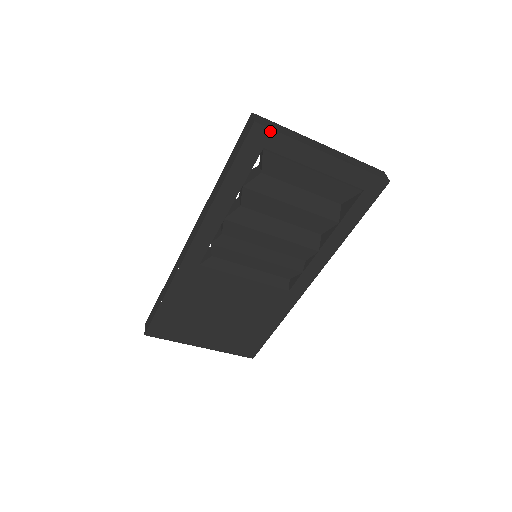
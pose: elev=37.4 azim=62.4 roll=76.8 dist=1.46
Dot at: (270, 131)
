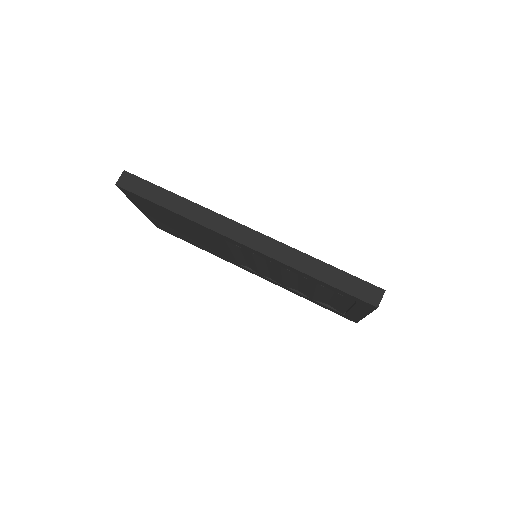
Dot at: (373, 309)
